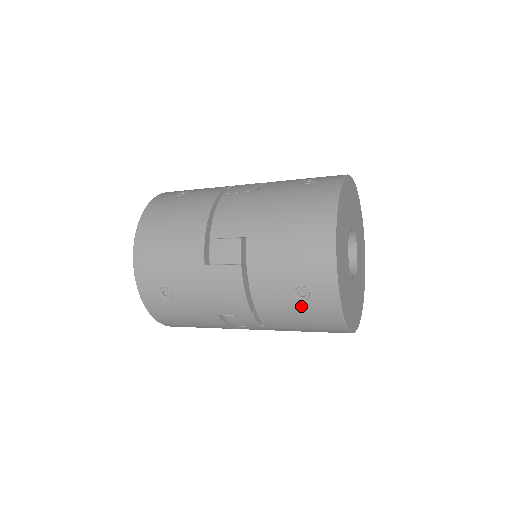
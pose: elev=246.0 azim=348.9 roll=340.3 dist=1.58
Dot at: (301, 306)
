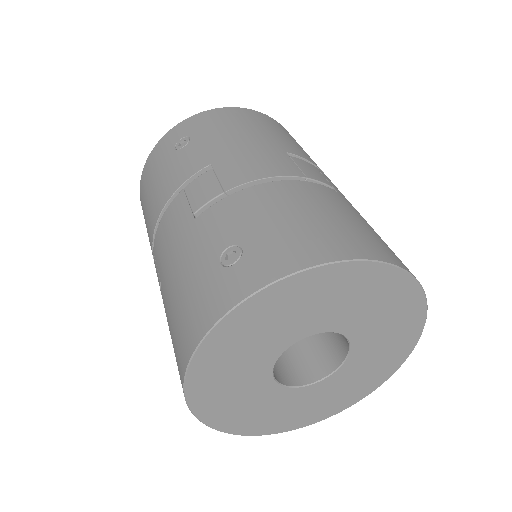
Dot at: occluded
